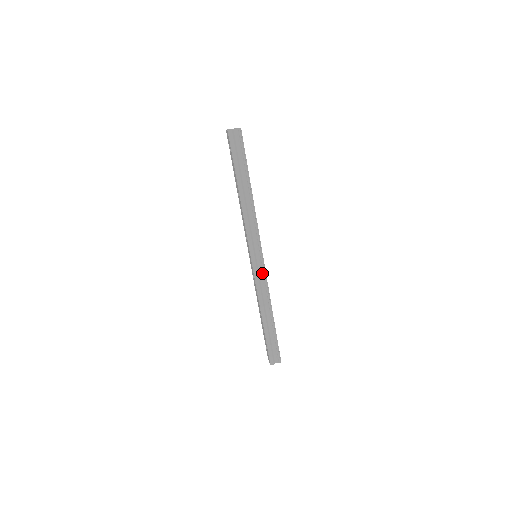
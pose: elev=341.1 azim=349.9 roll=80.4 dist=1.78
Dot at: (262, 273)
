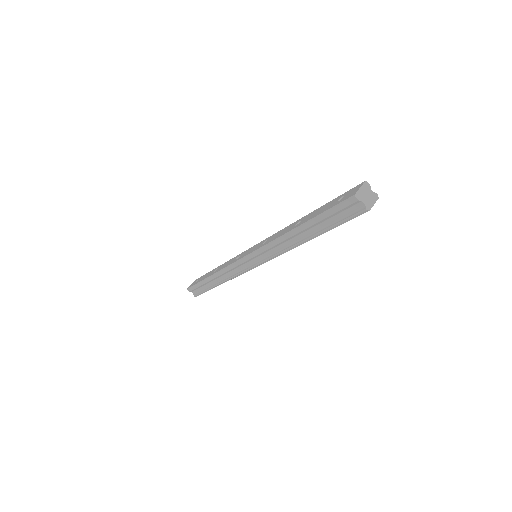
Dot at: (243, 268)
